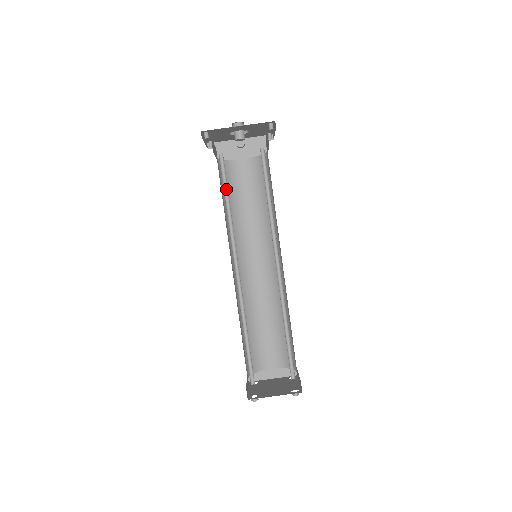
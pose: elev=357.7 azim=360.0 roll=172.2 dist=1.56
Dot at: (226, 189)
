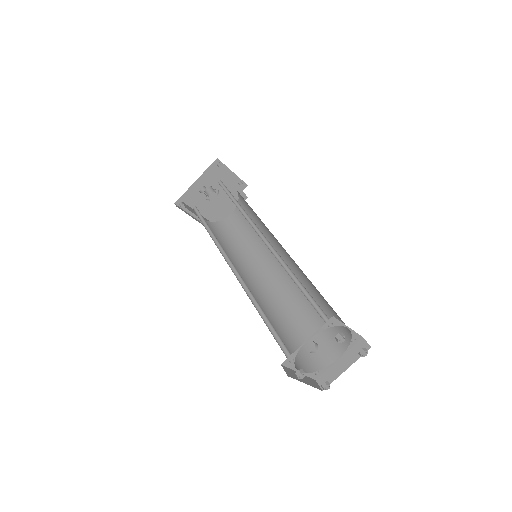
Dot at: (206, 224)
